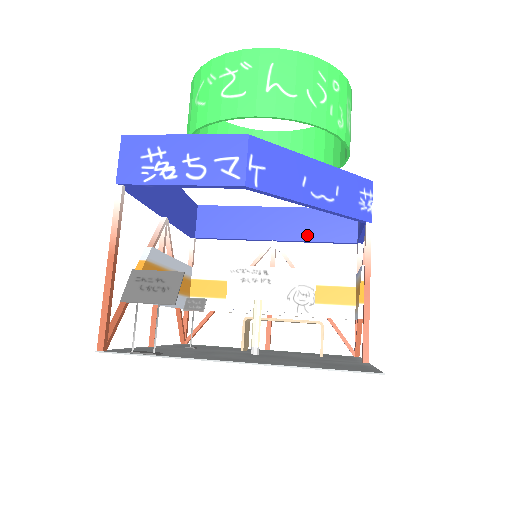
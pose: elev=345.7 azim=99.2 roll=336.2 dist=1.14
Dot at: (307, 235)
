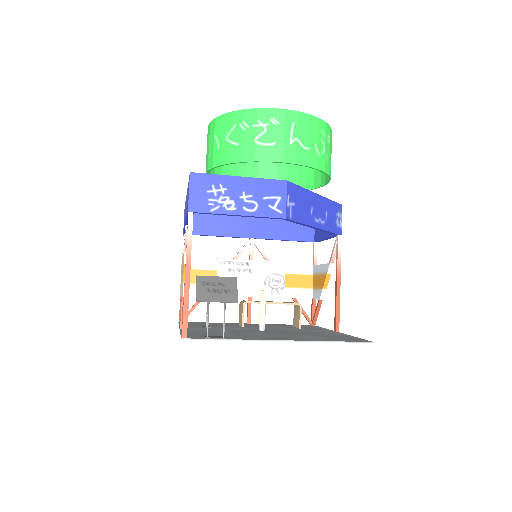
Dot at: (278, 235)
